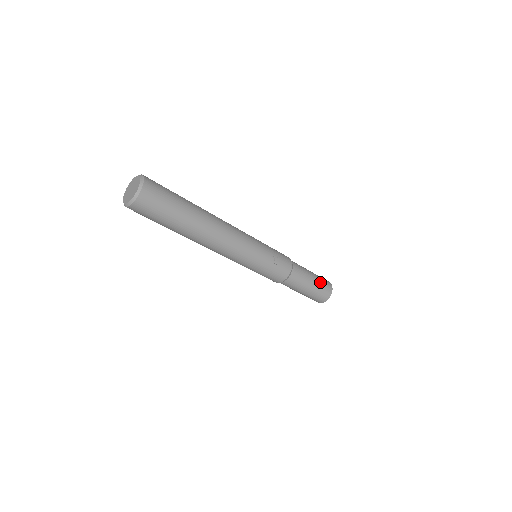
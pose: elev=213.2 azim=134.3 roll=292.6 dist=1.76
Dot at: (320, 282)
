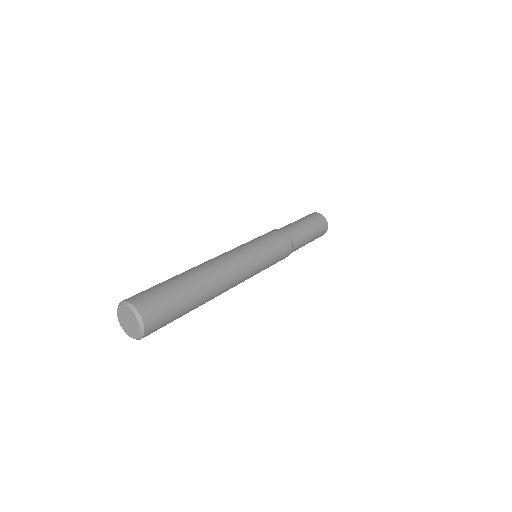
Dot at: (316, 227)
